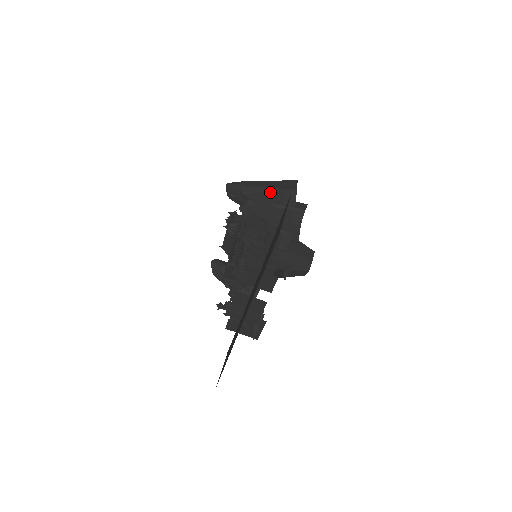
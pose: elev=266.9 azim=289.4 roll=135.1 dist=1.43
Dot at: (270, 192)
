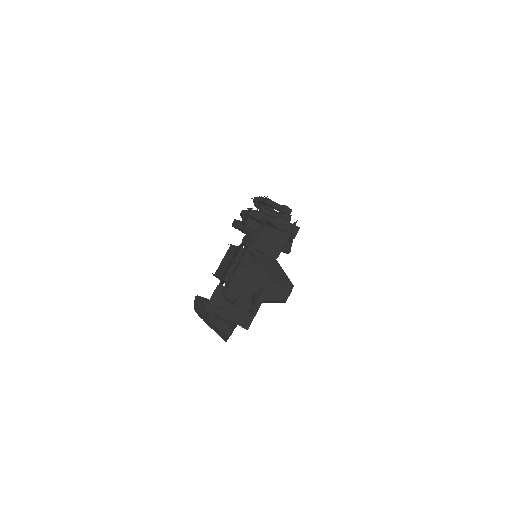
Dot at: occluded
